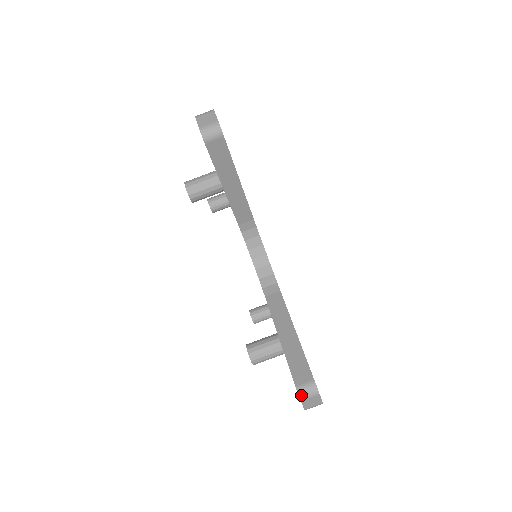
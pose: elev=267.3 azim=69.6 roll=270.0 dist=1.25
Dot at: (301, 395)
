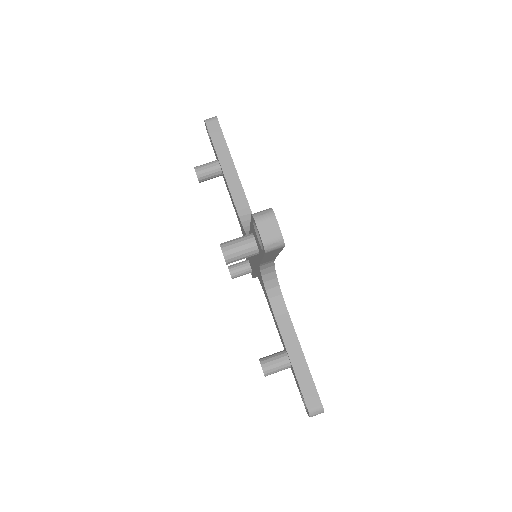
Dot at: (311, 415)
